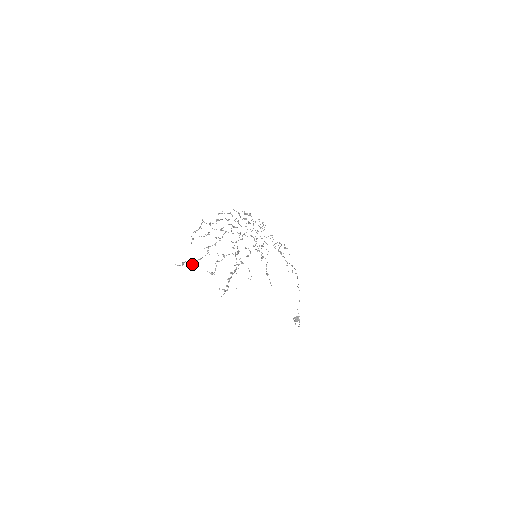
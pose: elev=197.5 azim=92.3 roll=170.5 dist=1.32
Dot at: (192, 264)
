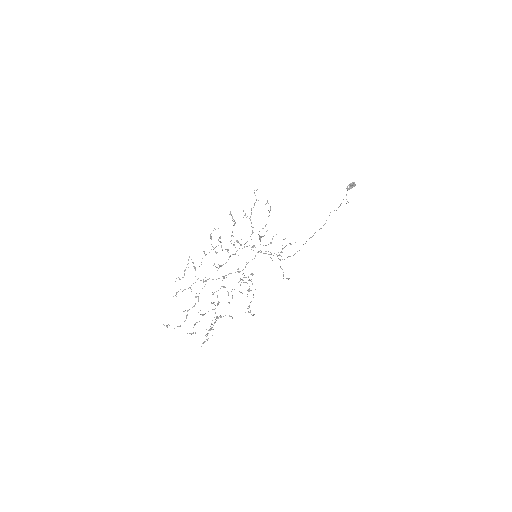
Dot at: occluded
